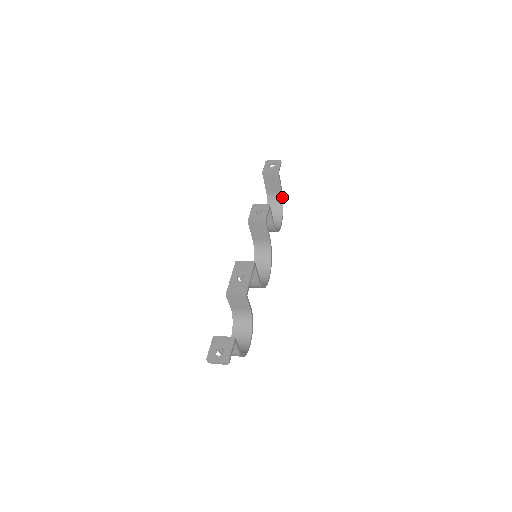
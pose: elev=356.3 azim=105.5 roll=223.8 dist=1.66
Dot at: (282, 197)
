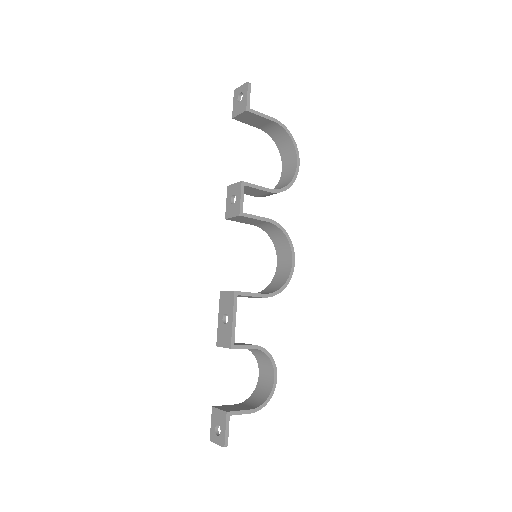
Dot at: (281, 127)
